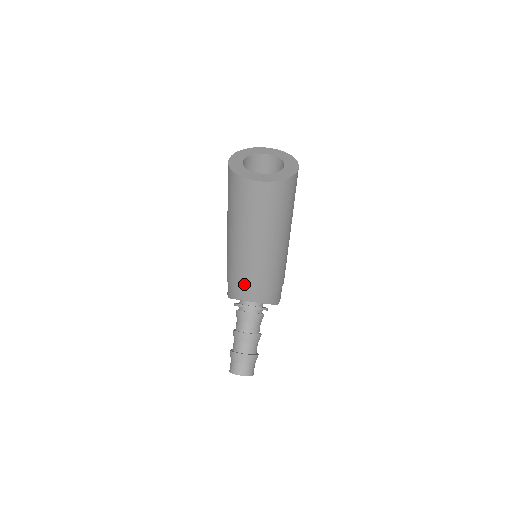
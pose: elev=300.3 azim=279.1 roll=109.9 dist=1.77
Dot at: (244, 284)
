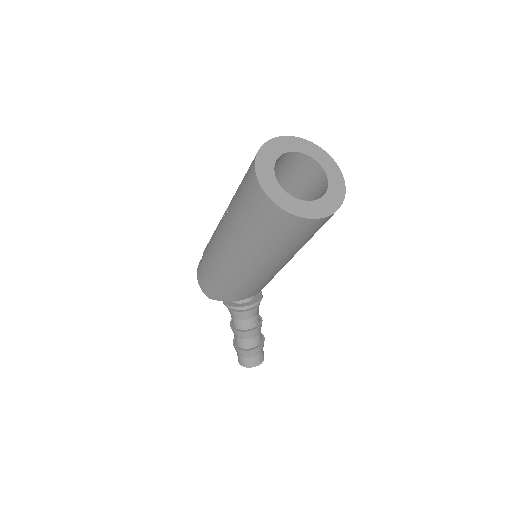
Dot at: (252, 291)
